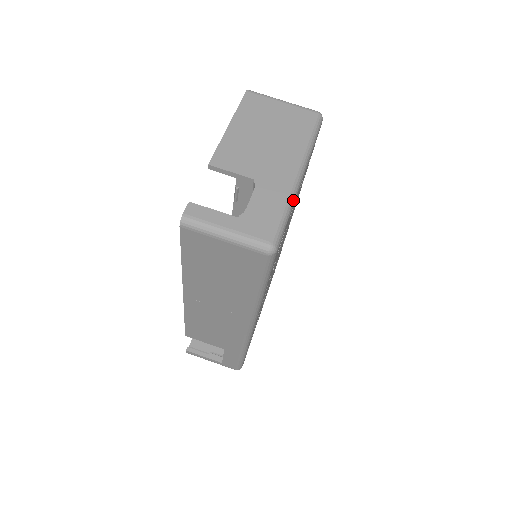
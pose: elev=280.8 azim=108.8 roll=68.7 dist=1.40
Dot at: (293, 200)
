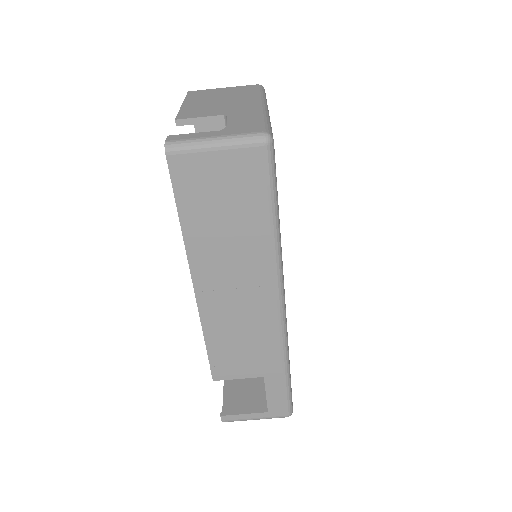
Dot at: (268, 117)
